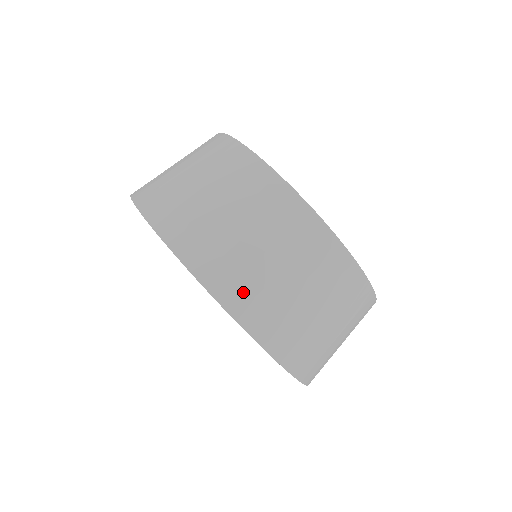
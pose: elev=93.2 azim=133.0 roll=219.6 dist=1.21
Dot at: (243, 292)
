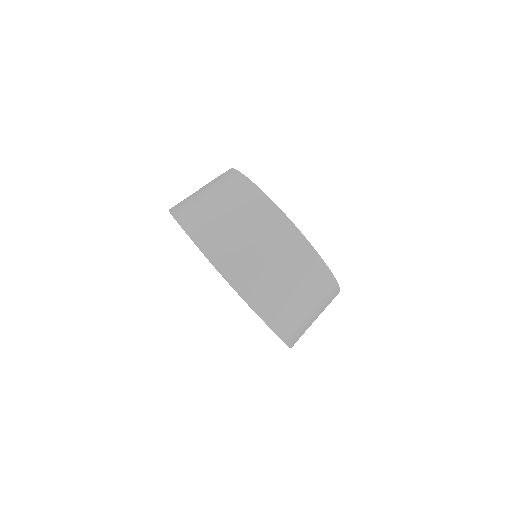
Dot at: (204, 230)
